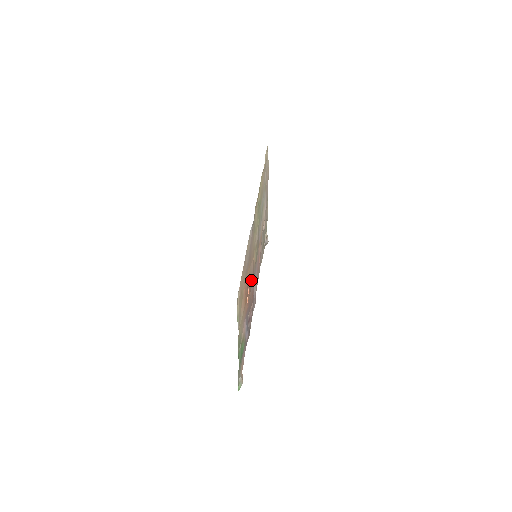
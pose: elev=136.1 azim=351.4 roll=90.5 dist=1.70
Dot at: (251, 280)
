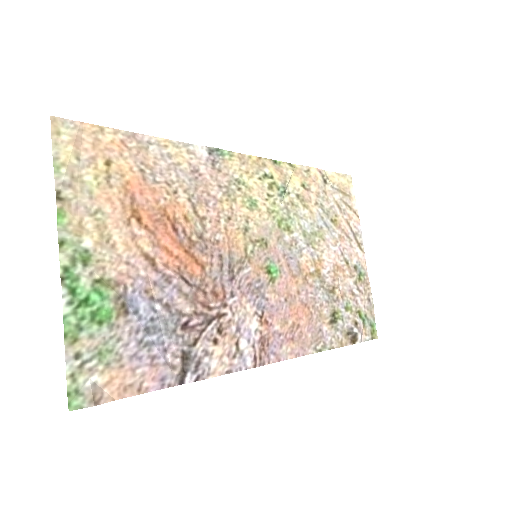
Dot at: (197, 239)
